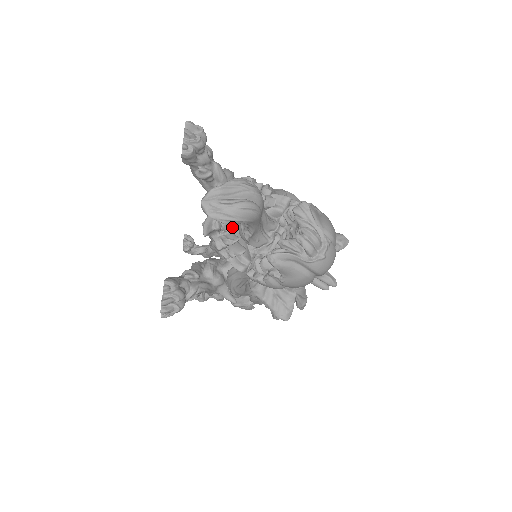
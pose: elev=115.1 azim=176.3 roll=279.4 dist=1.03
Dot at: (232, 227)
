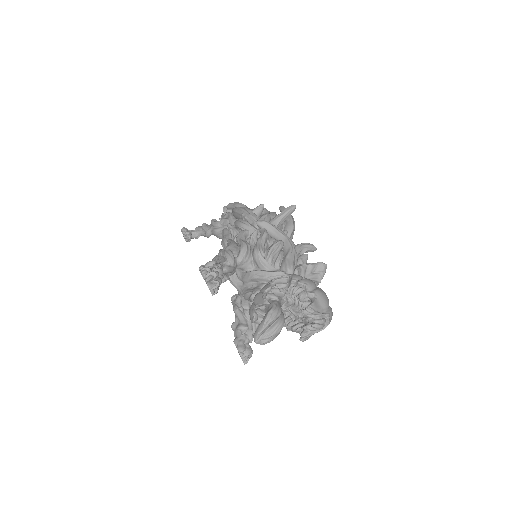
Dot at: occluded
